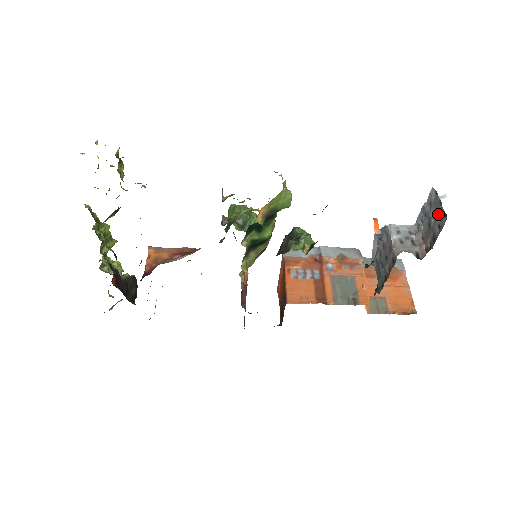
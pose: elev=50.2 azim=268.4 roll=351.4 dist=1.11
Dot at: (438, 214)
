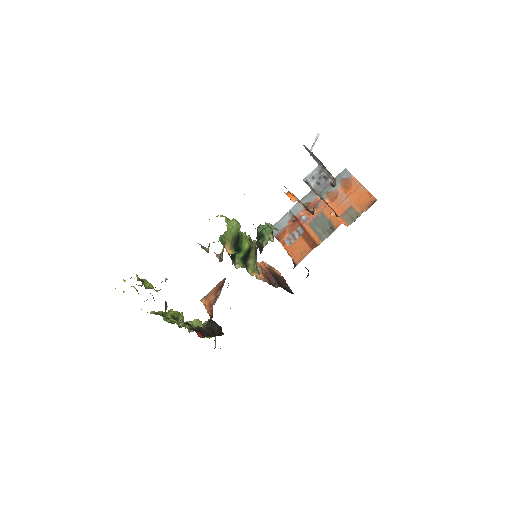
Dot at: occluded
